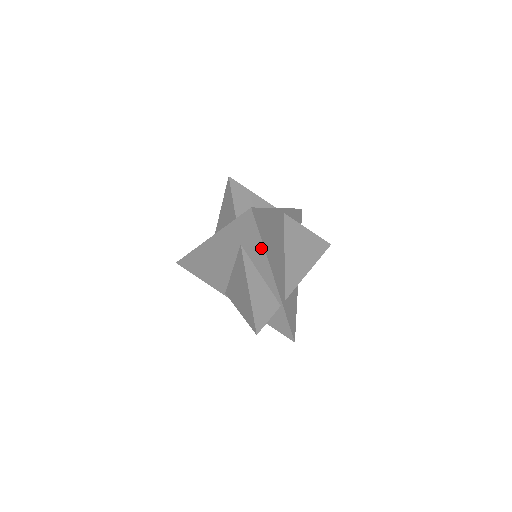
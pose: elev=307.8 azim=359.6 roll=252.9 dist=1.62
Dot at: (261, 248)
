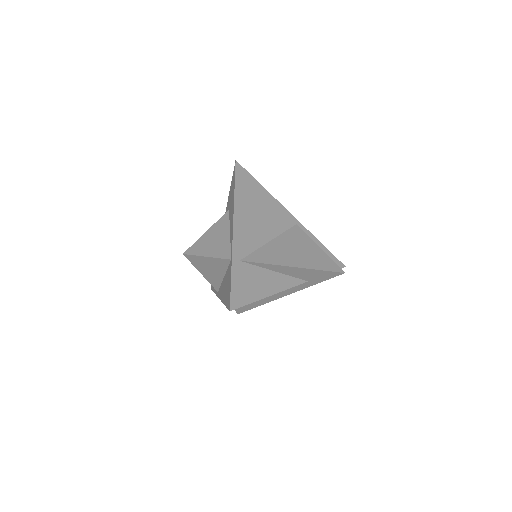
Dot at: (233, 197)
